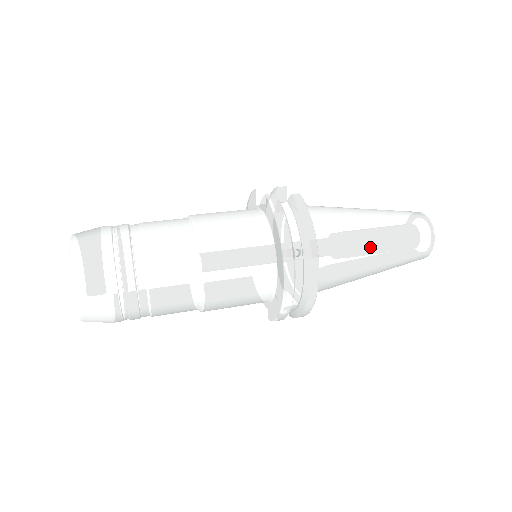
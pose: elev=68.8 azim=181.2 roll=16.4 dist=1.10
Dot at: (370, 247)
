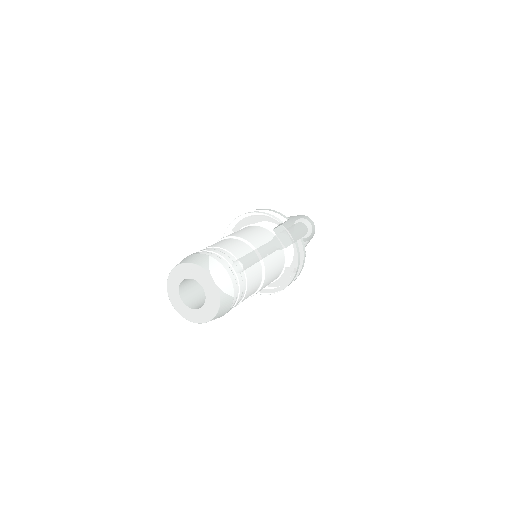
Dot at: occluded
